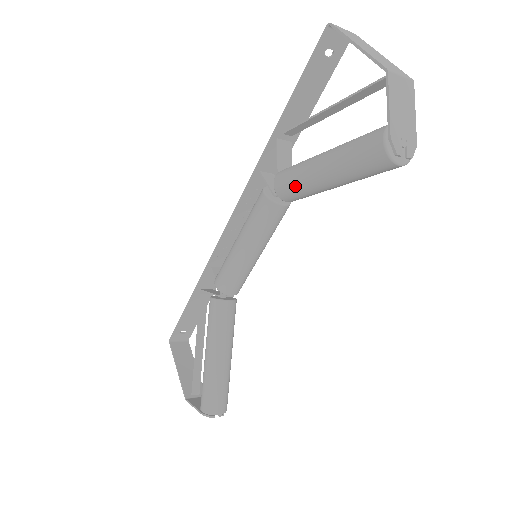
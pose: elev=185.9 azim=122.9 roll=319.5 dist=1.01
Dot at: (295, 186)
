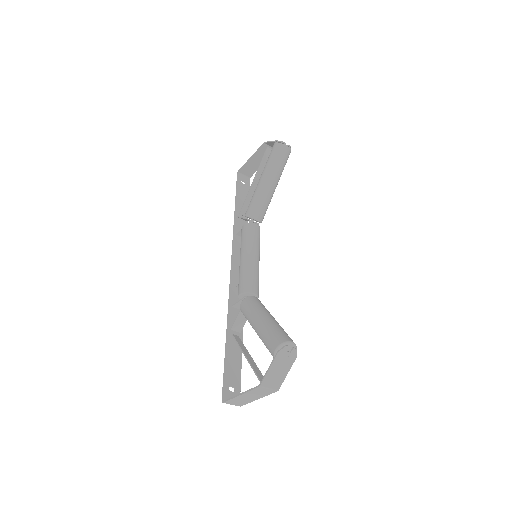
Dot at: (255, 200)
